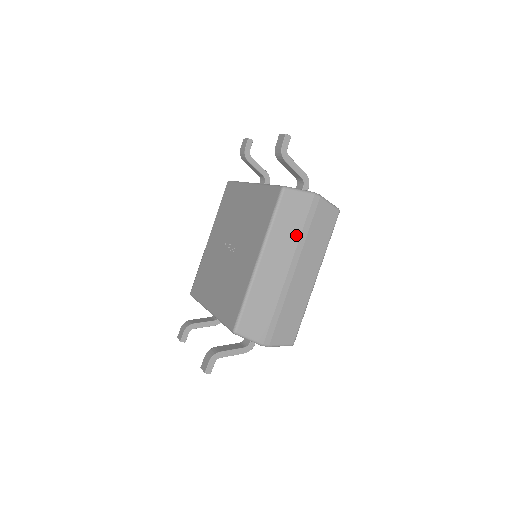
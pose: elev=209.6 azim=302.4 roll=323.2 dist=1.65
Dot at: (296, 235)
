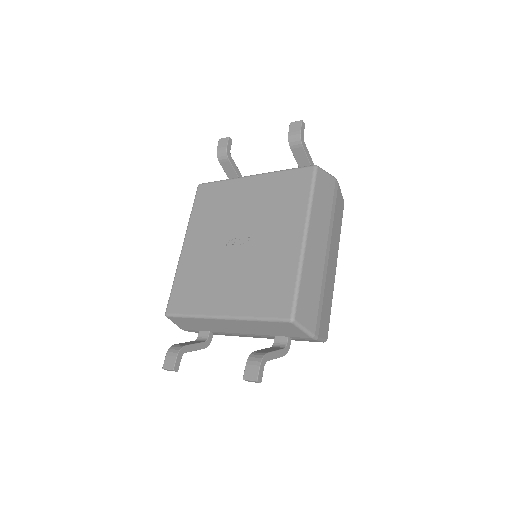
Dot at: (328, 216)
